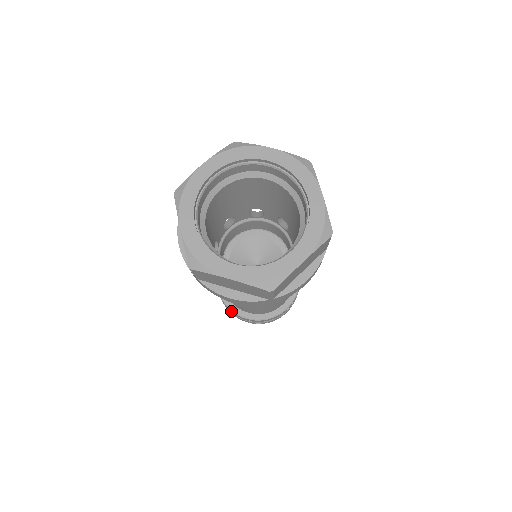
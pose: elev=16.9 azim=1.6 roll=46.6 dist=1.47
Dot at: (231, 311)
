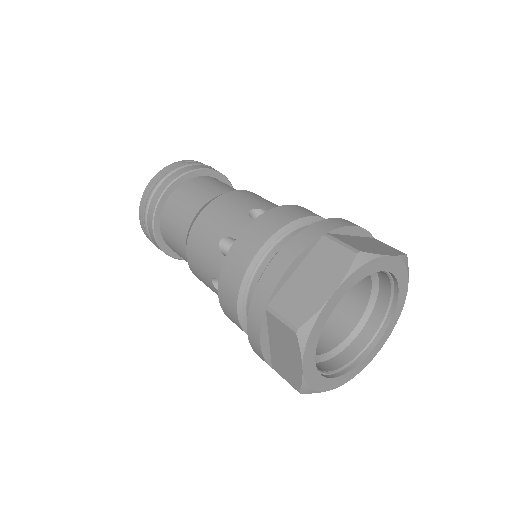
Dot at: occluded
